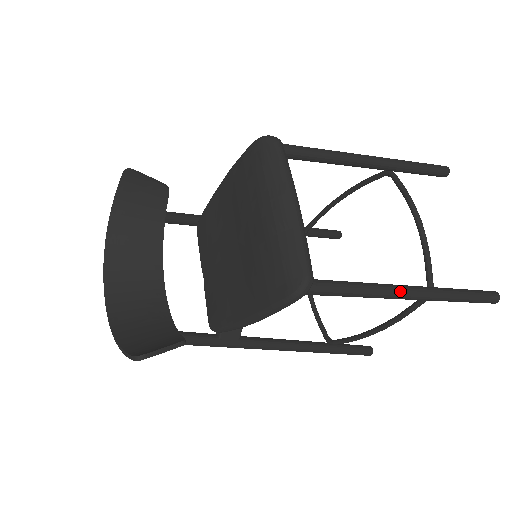
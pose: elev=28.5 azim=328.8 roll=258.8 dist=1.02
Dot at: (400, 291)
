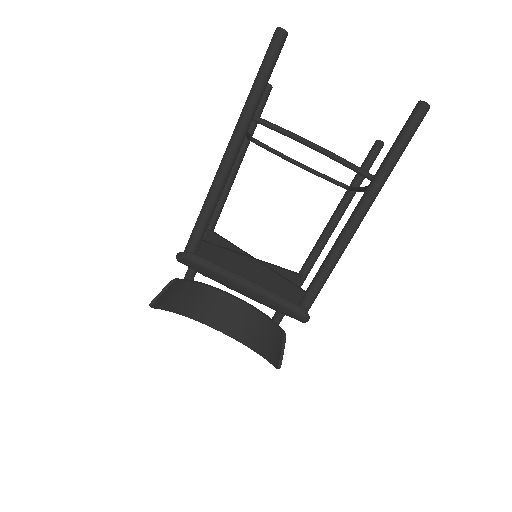
Dot at: (353, 229)
